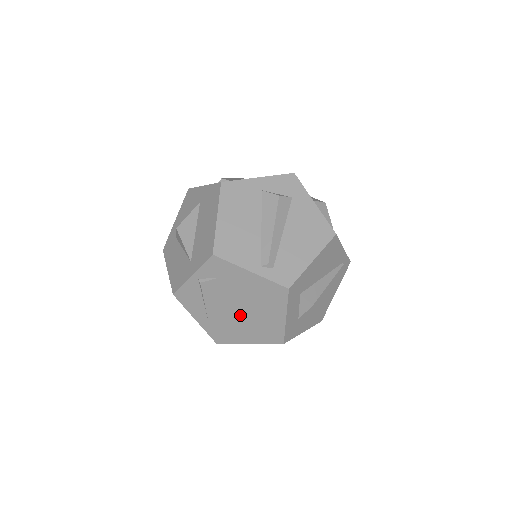
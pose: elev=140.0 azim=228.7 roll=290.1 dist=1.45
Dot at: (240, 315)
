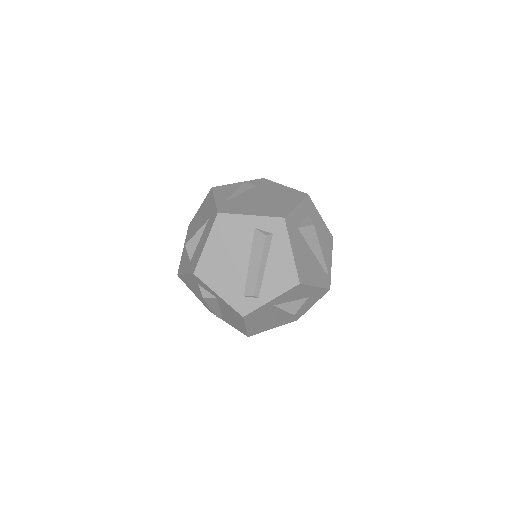
Dot at: (258, 201)
